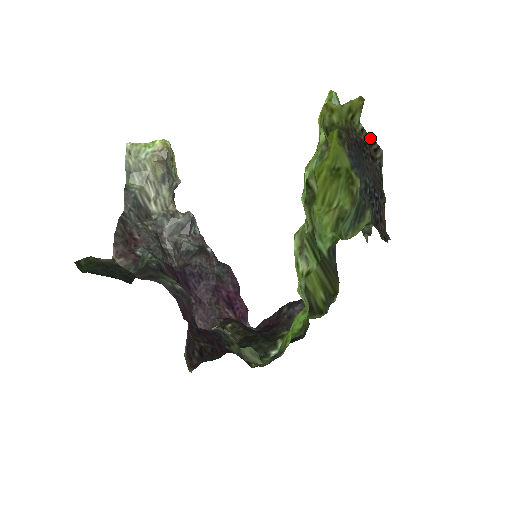
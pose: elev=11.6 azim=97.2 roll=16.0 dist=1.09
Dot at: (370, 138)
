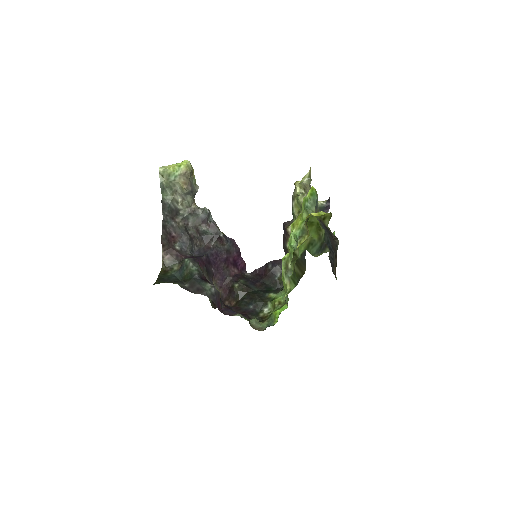
Dot at: (333, 234)
